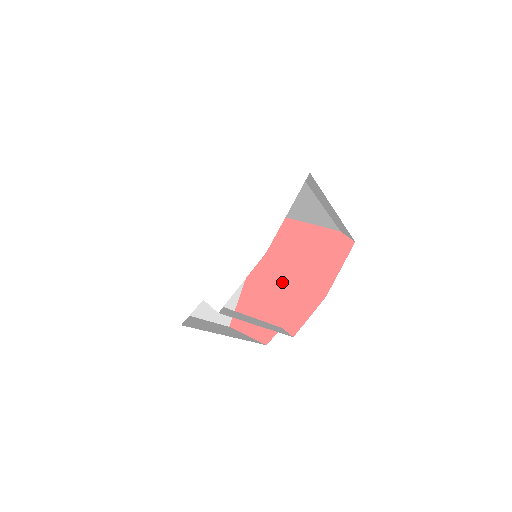
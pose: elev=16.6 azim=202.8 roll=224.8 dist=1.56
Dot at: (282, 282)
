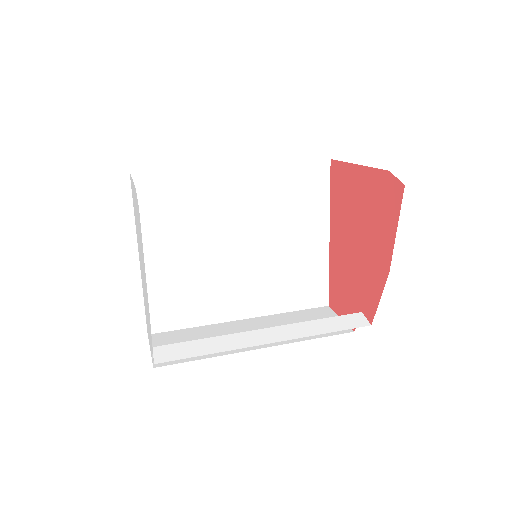
Dot at: (353, 252)
